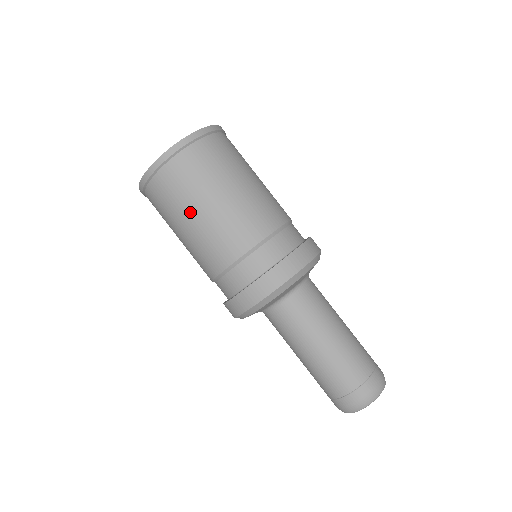
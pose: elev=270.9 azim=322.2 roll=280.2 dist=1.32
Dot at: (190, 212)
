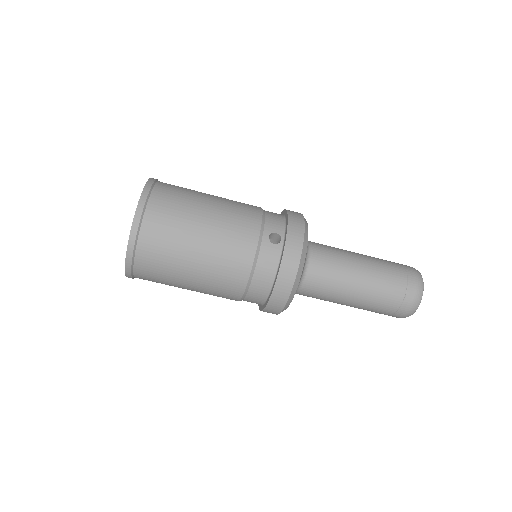
Dot at: occluded
